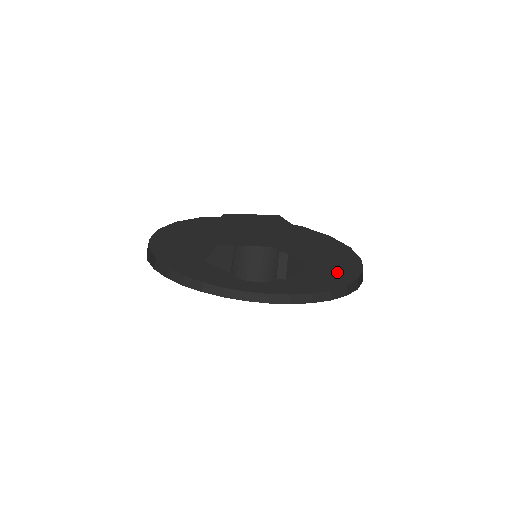
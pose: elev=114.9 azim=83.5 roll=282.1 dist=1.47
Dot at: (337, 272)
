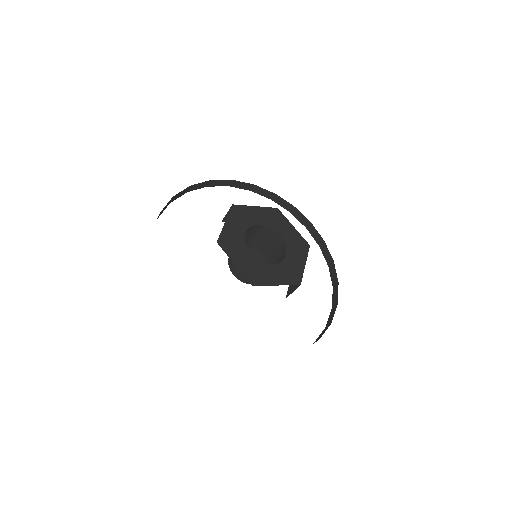
Dot at: occluded
